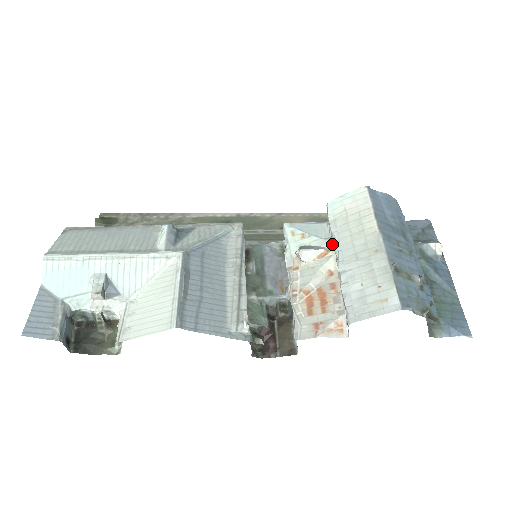
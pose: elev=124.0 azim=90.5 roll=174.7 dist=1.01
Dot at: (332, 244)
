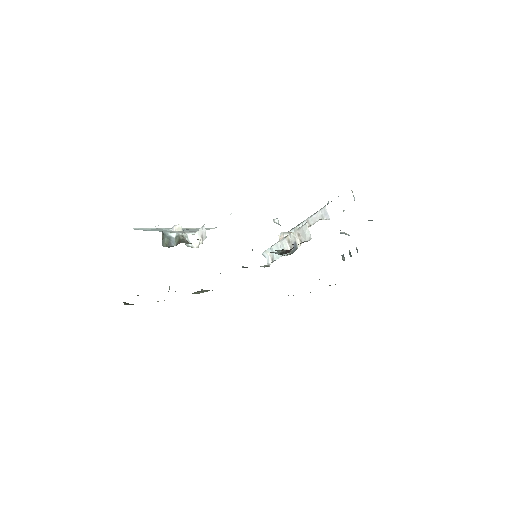
Dot at: occluded
